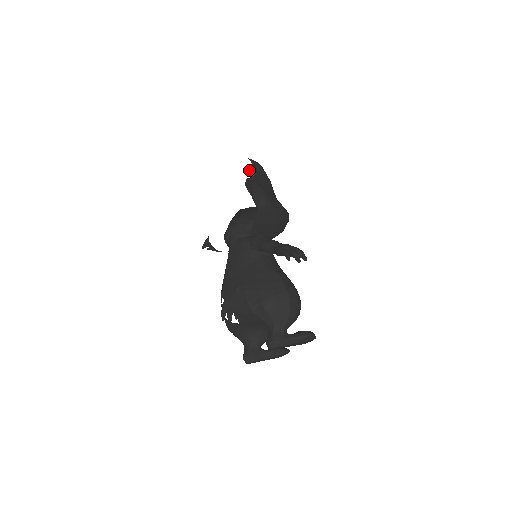
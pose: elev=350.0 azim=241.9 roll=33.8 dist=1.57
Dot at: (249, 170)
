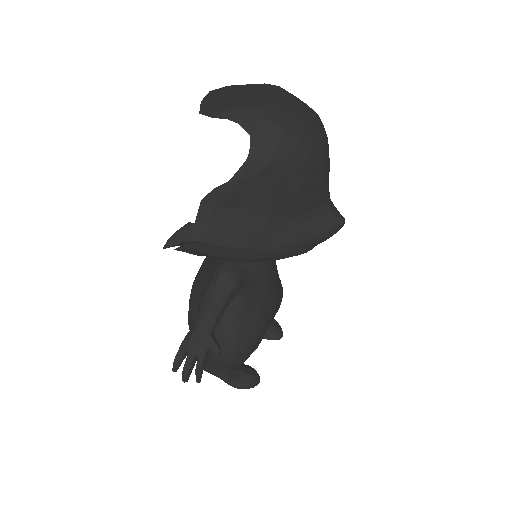
Dot at: (208, 199)
